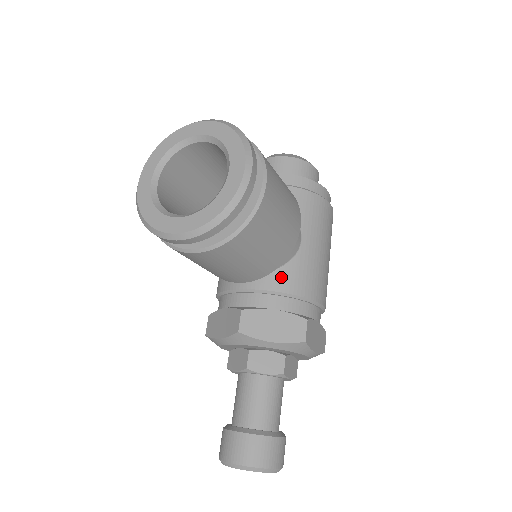
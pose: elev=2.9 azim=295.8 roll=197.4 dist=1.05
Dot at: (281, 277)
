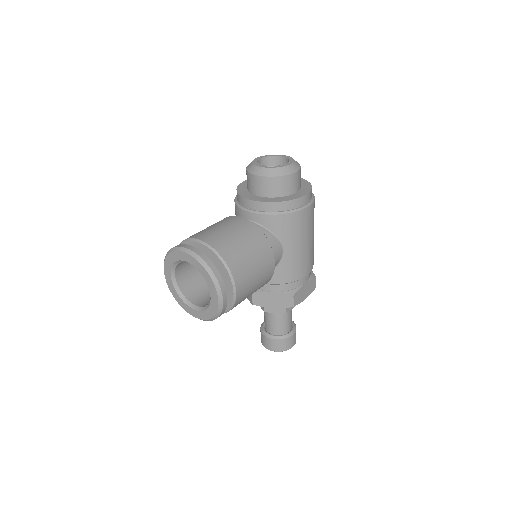
Dot at: (272, 276)
